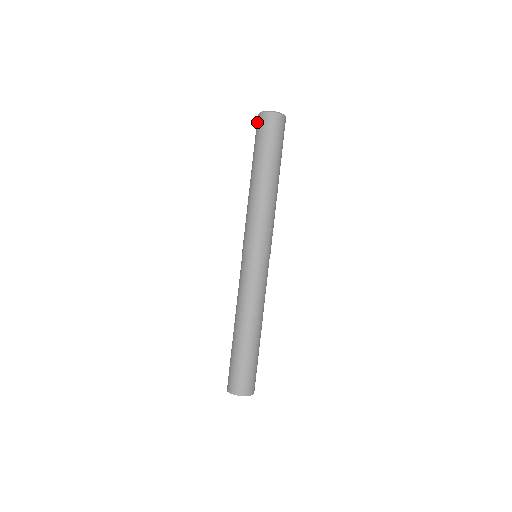
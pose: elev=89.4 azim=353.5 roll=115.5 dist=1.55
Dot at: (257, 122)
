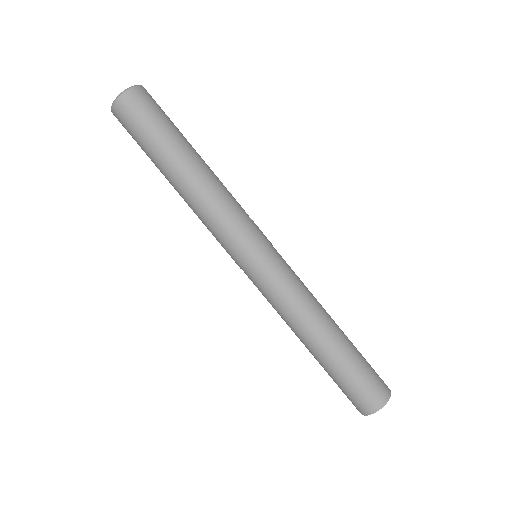
Dot at: (120, 116)
